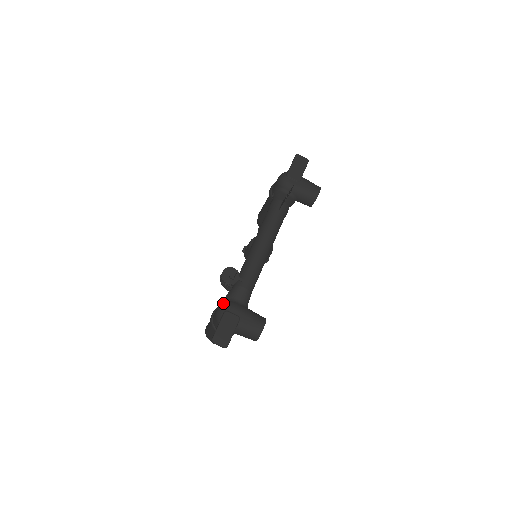
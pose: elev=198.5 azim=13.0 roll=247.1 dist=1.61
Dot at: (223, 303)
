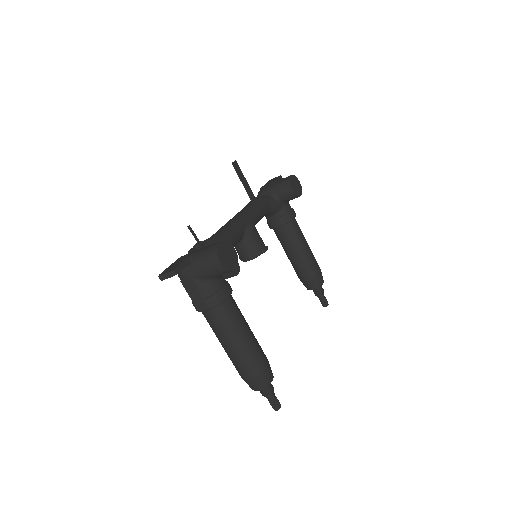
Dot at: occluded
